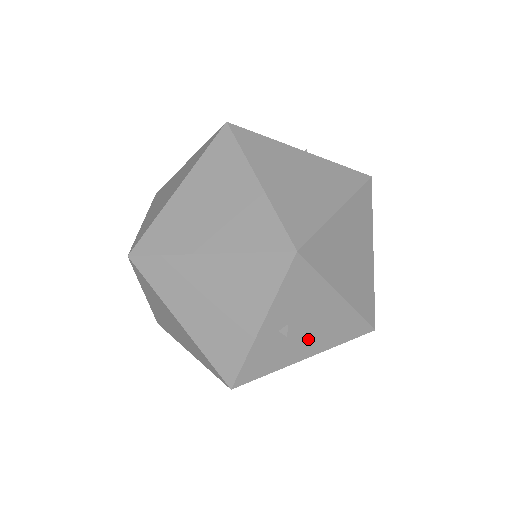
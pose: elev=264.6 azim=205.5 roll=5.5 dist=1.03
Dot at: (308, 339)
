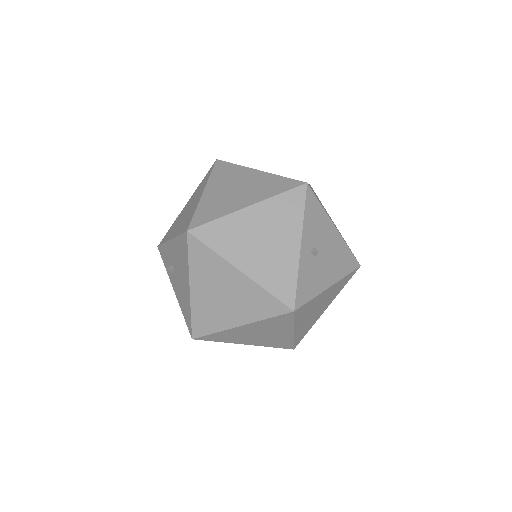
Dot at: (328, 266)
